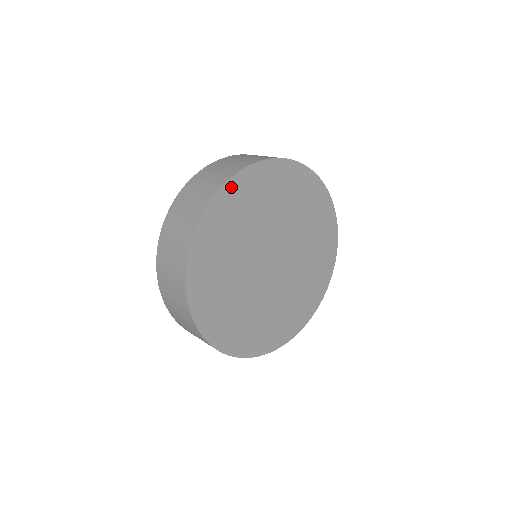
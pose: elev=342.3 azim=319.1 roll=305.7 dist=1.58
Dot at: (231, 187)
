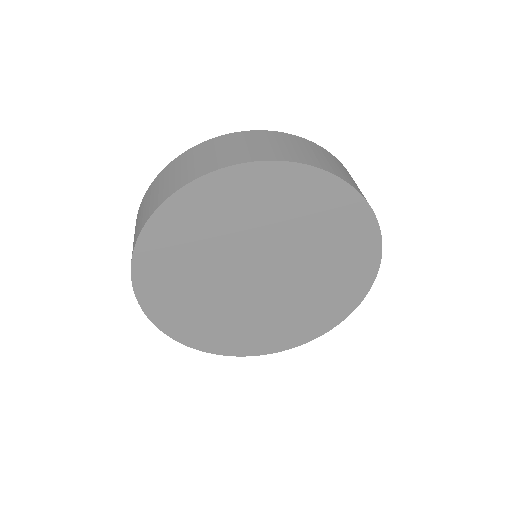
Dot at: (187, 195)
